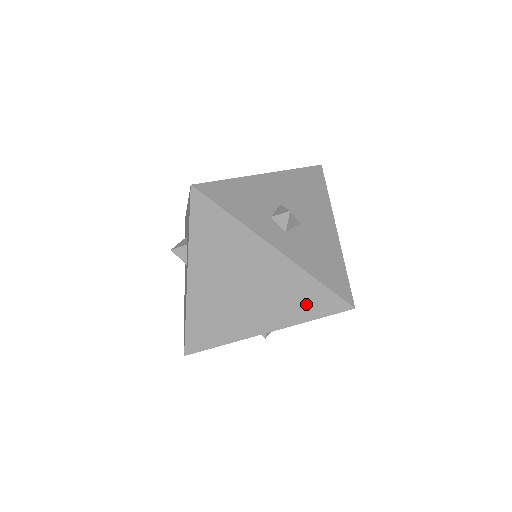
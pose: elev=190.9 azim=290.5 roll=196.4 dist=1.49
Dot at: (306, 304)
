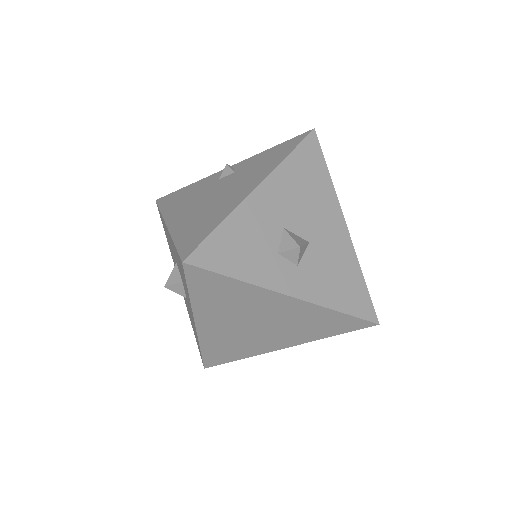
Dot at: (328, 327)
